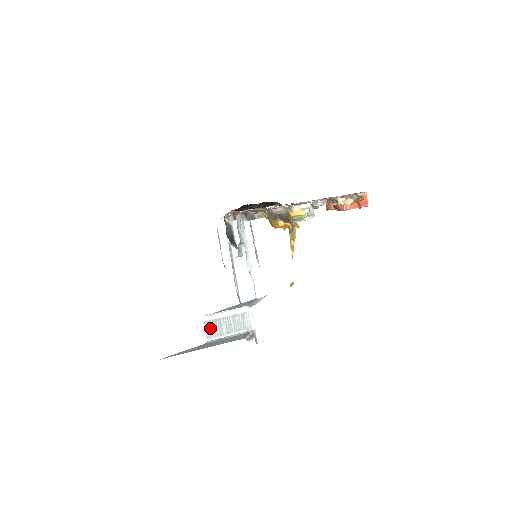
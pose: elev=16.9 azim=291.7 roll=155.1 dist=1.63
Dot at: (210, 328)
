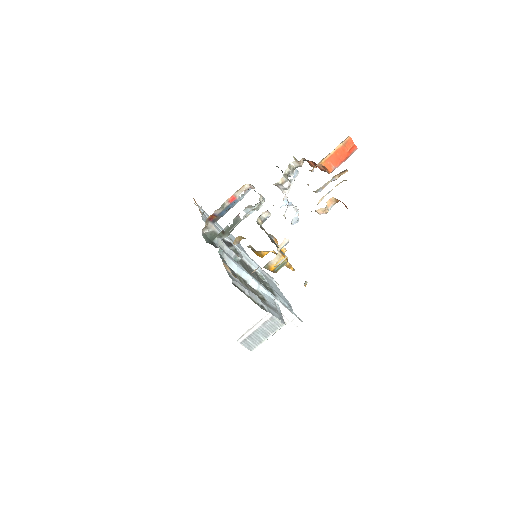
Dot at: (248, 343)
